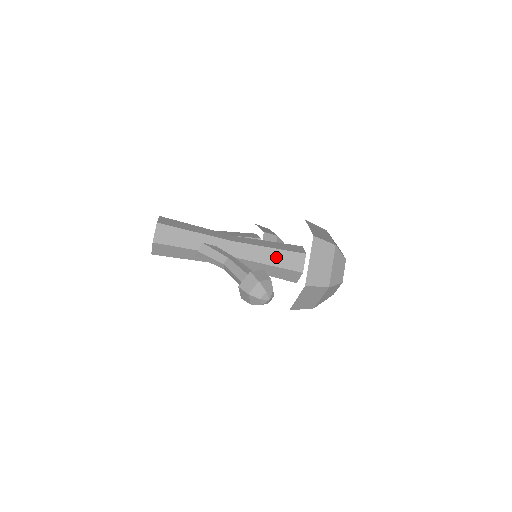
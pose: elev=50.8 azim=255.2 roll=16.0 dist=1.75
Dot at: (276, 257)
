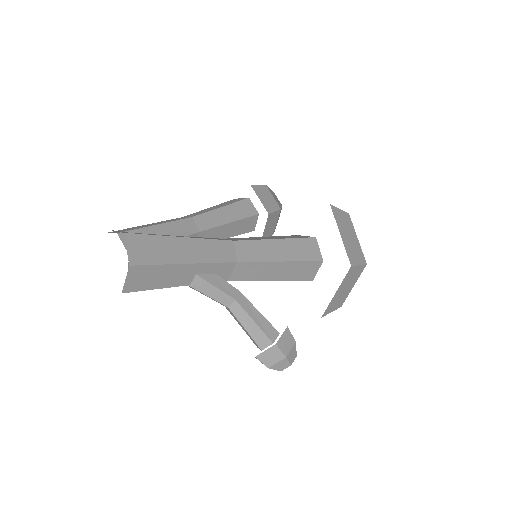
Dot at: (288, 271)
